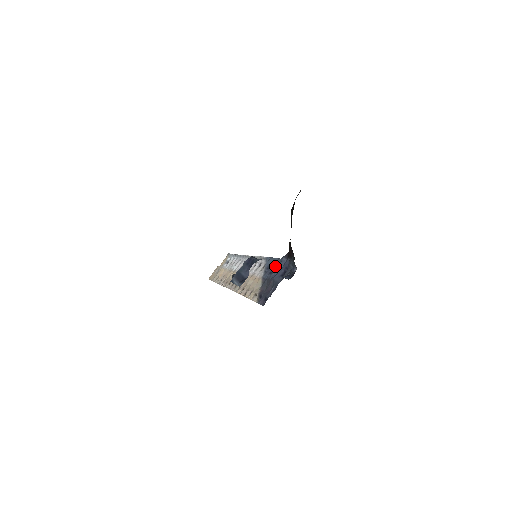
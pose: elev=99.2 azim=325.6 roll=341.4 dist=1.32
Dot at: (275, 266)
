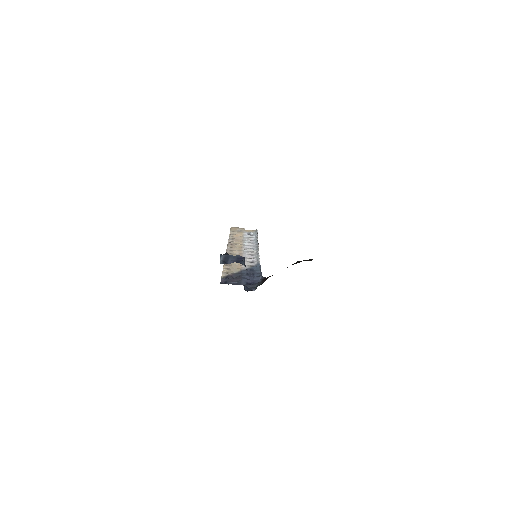
Dot at: (254, 274)
